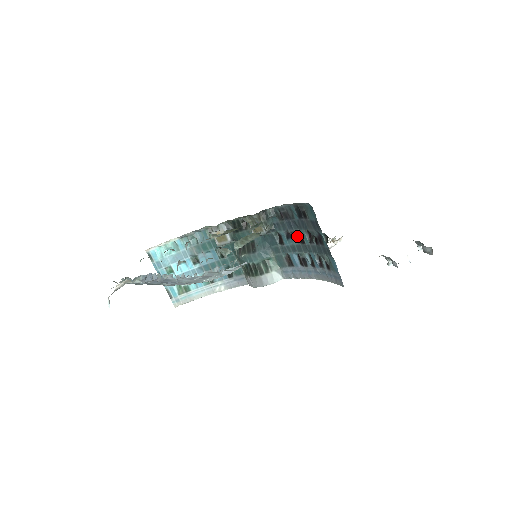
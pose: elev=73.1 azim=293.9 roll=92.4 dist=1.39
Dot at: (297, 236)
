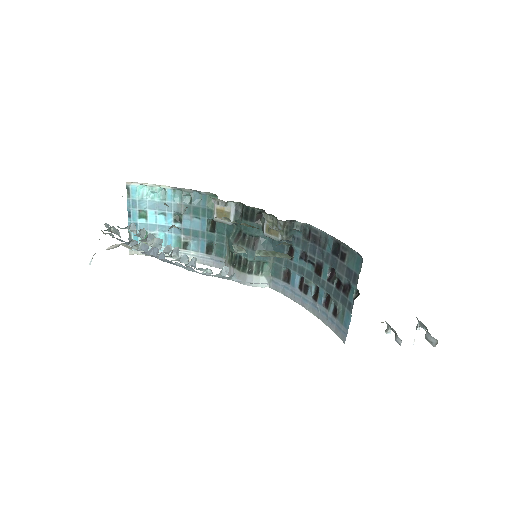
Dot at: (315, 264)
